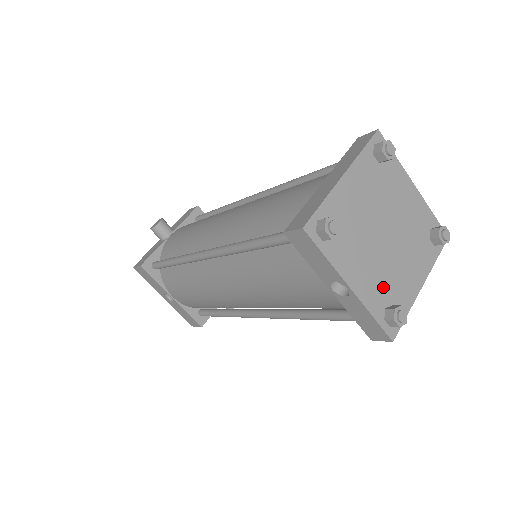
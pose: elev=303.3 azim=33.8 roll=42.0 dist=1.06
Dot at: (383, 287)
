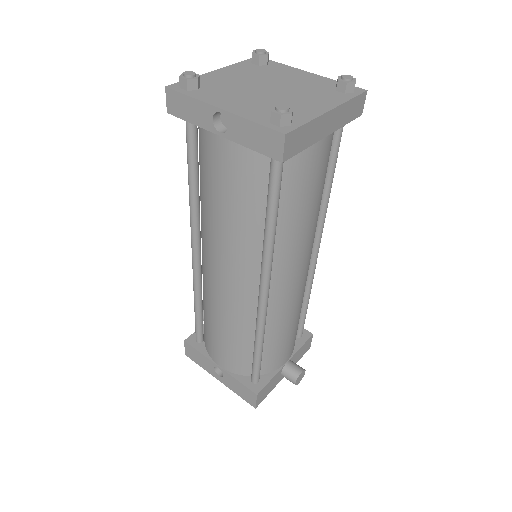
Dot at: (267, 109)
